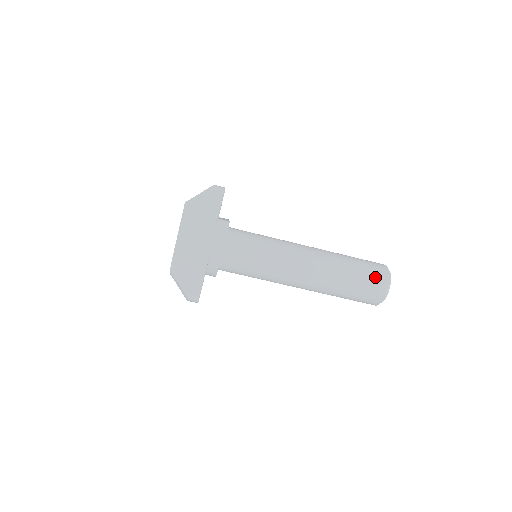
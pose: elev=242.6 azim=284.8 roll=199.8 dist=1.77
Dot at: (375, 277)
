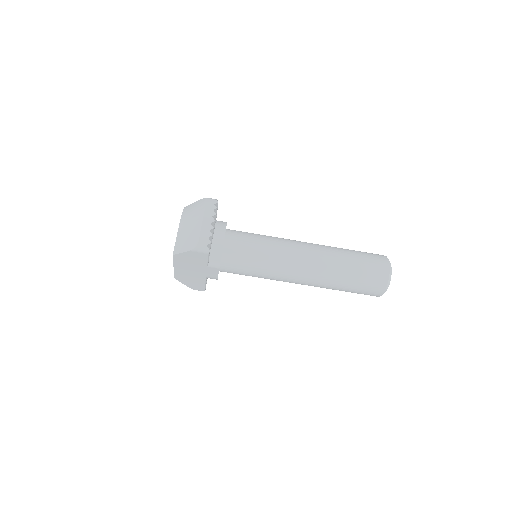
Dot at: (370, 289)
